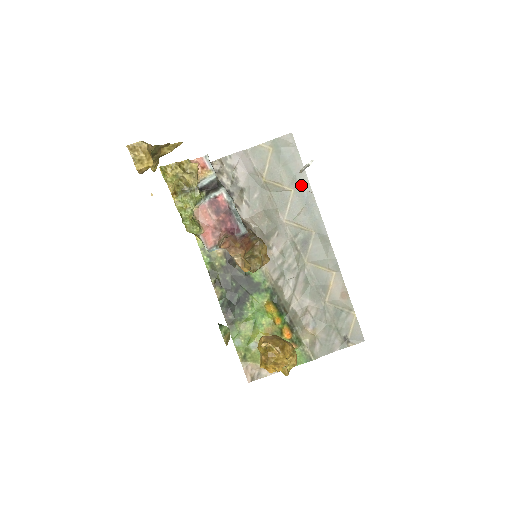
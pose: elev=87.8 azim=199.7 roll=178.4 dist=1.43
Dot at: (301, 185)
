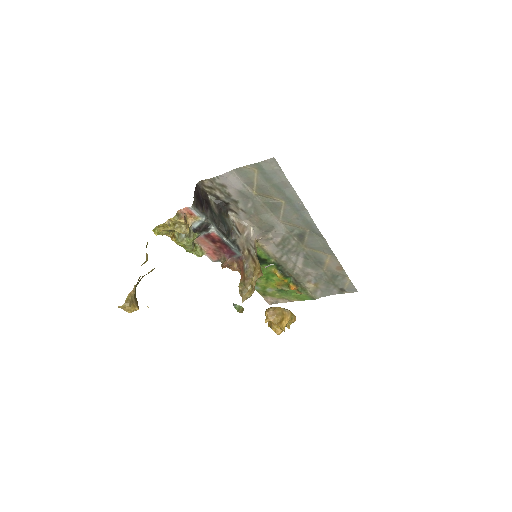
Dot at: (291, 198)
